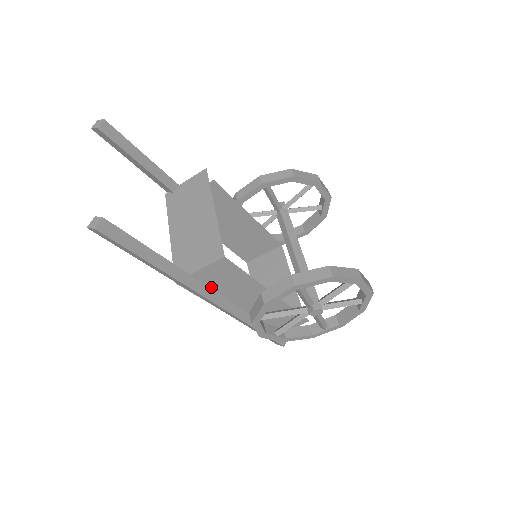
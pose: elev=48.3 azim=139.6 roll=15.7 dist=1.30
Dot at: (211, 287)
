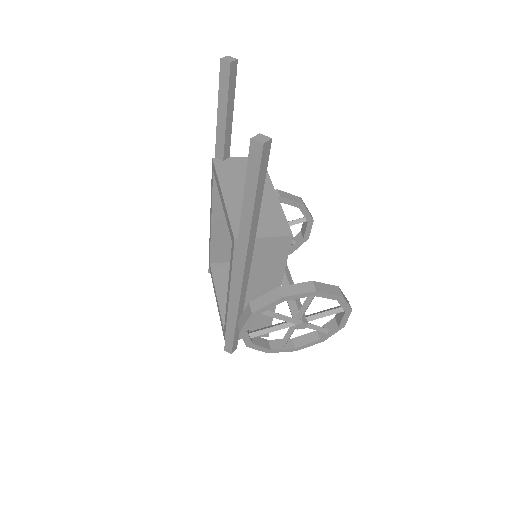
Dot at: (251, 260)
